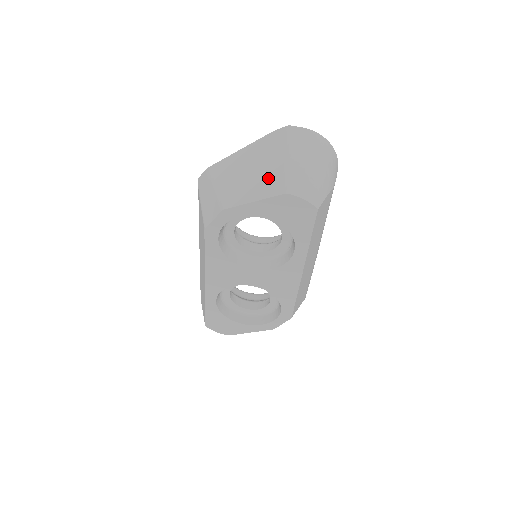
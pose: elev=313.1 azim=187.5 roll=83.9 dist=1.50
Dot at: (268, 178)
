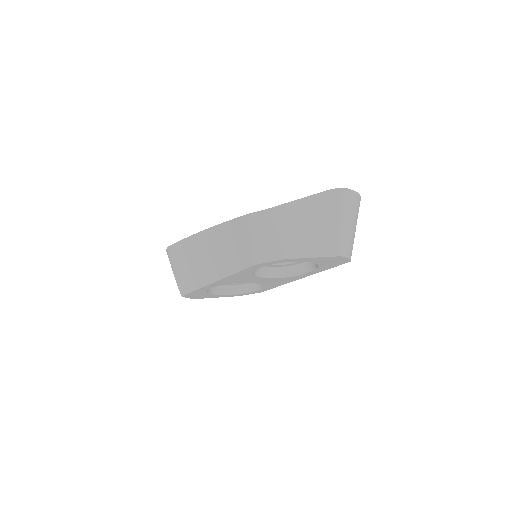
Dot at: (326, 238)
